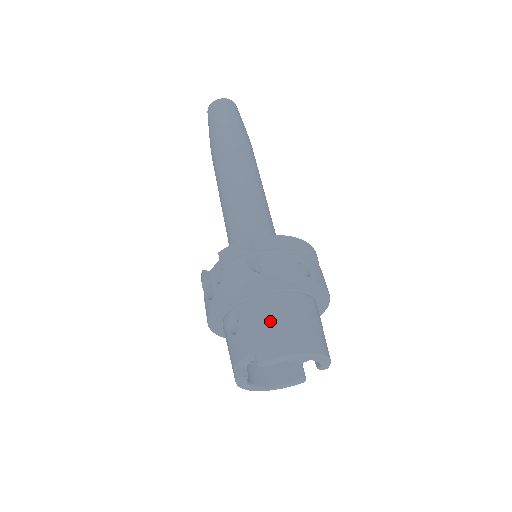
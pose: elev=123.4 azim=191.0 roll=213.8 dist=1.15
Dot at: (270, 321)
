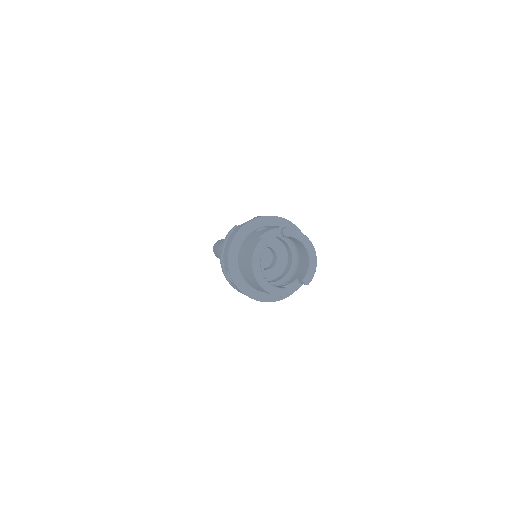
Dot at: occluded
